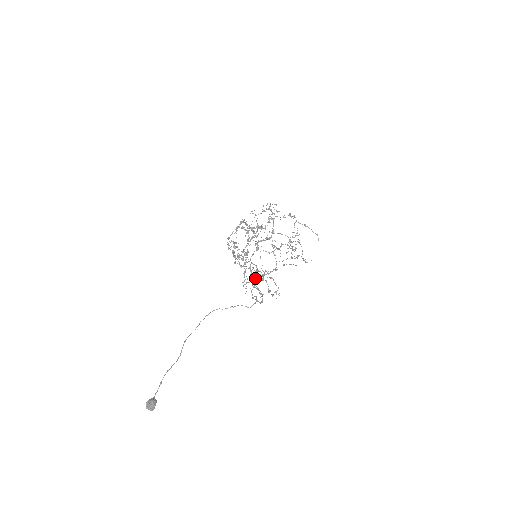
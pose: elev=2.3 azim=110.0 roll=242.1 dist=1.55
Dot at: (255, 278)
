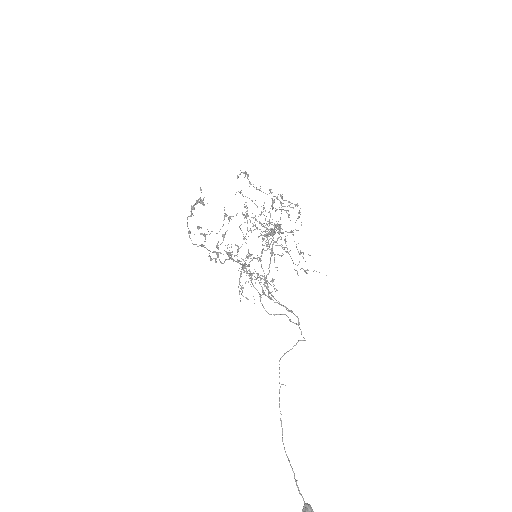
Dot at: occluded
